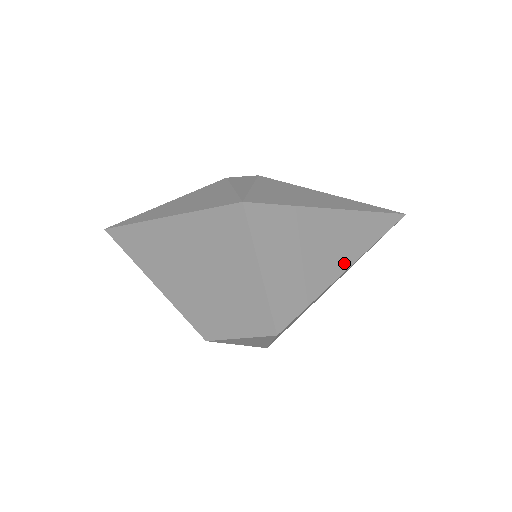
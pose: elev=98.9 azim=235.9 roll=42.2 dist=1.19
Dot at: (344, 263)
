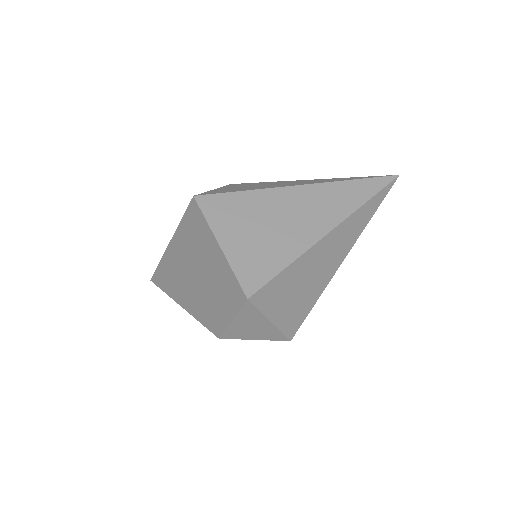
Dot at: (322, 229)
